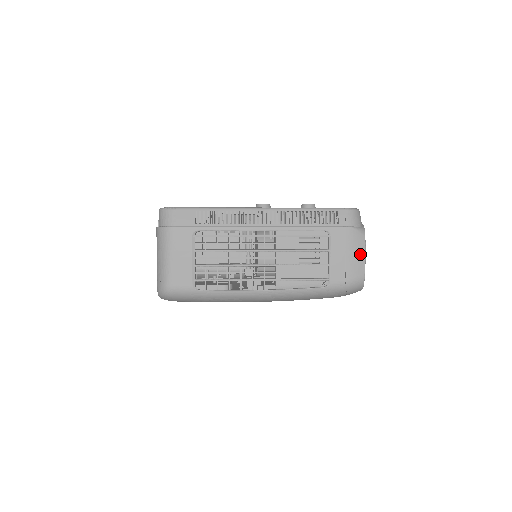
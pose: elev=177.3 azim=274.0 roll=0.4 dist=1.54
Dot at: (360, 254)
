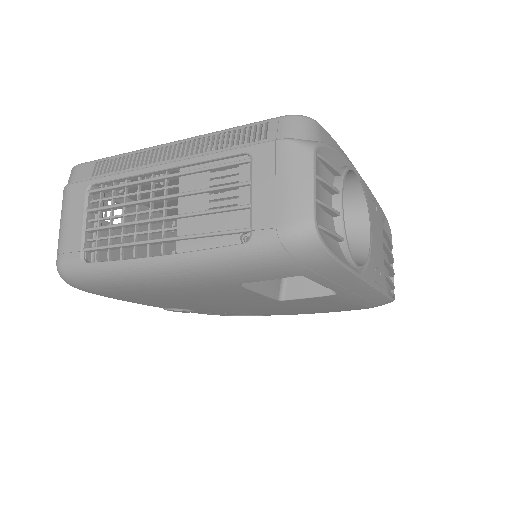
Dot at: (302, 181)
